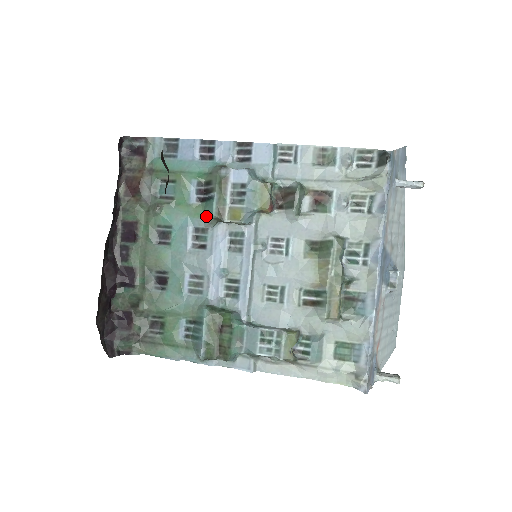
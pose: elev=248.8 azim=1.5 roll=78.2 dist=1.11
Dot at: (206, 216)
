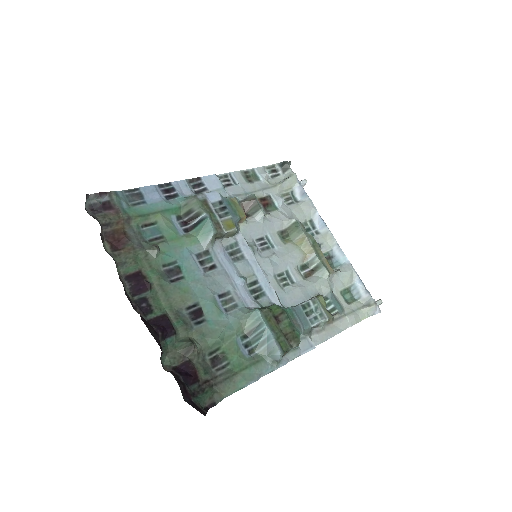
Dot at: (203, 238)
